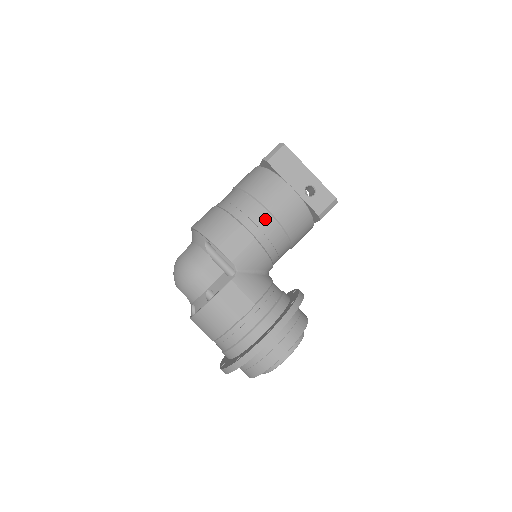
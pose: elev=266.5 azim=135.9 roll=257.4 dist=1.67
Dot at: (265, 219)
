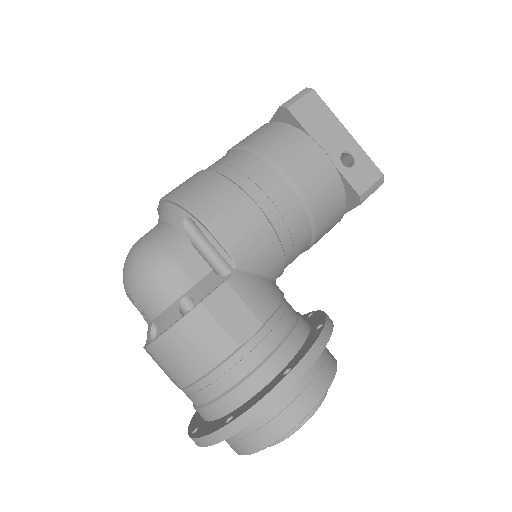
Dot at: (283, 191)
